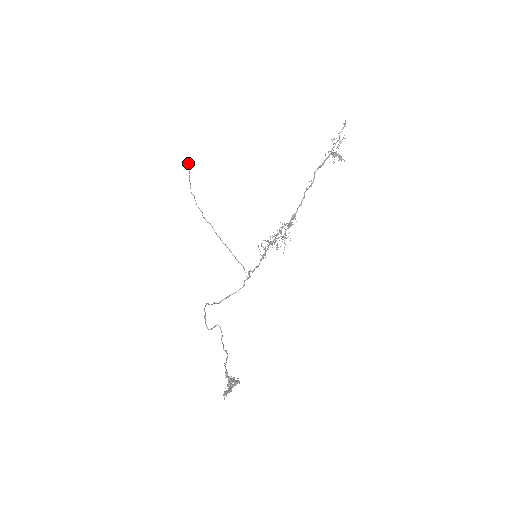
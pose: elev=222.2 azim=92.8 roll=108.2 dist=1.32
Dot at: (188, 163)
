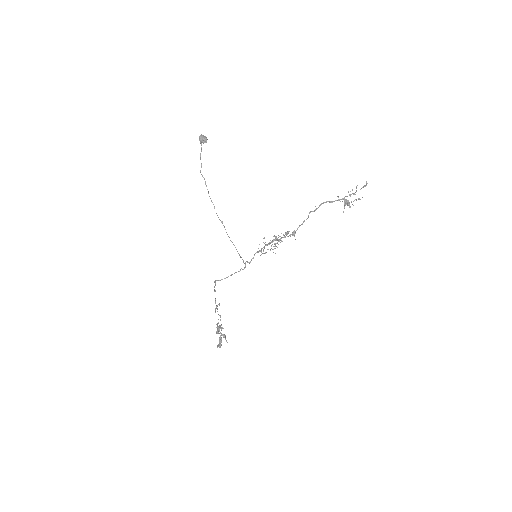
Dot at: (202, 141)
